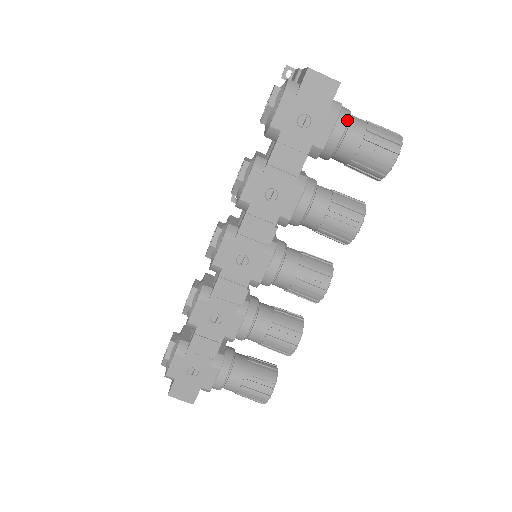
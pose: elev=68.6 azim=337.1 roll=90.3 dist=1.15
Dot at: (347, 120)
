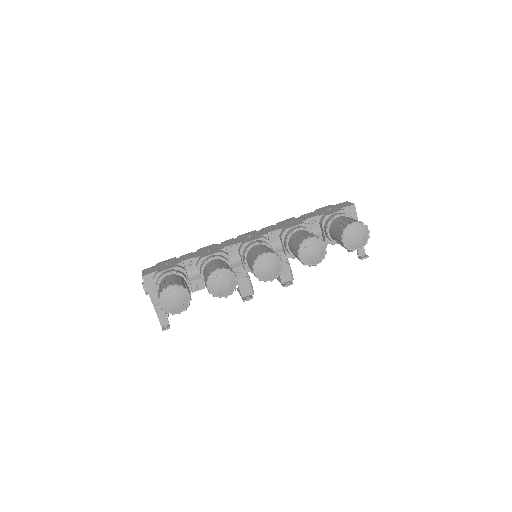
Dot at: occluded
